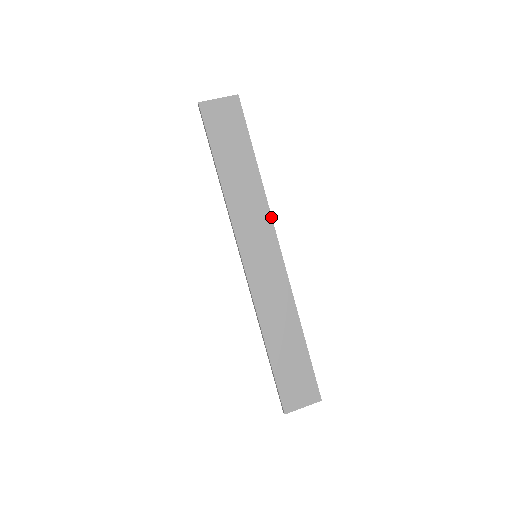
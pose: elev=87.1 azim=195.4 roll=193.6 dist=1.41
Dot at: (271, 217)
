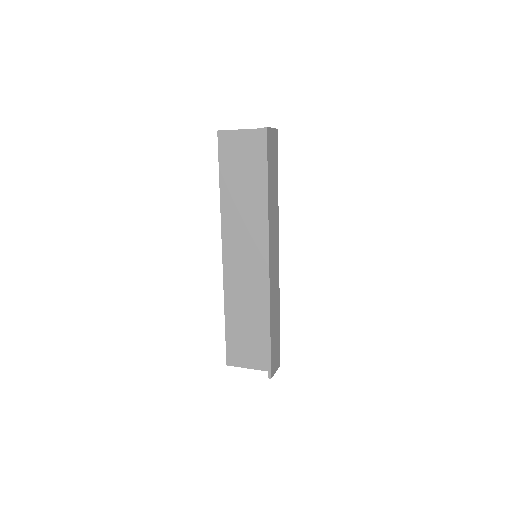
Dot at: occluded
